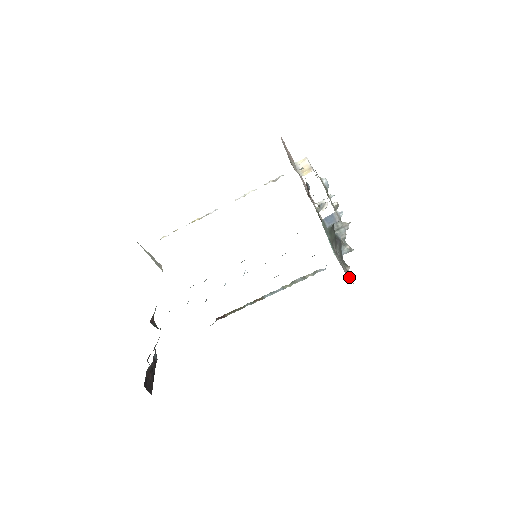
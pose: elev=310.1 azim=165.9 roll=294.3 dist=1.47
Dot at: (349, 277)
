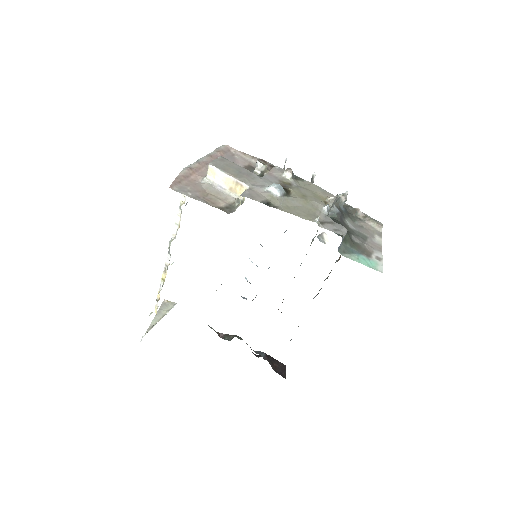
Dot at: (373, 226)
